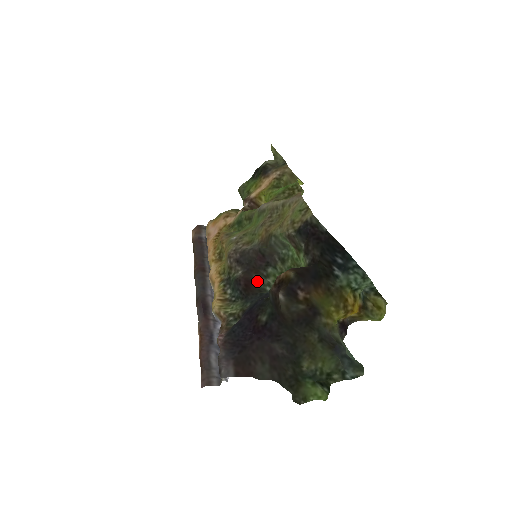
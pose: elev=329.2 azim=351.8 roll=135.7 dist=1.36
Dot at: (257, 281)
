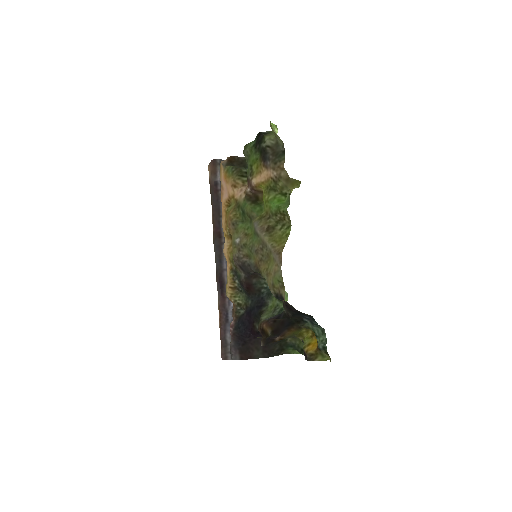
Dot at: (256, 284)
